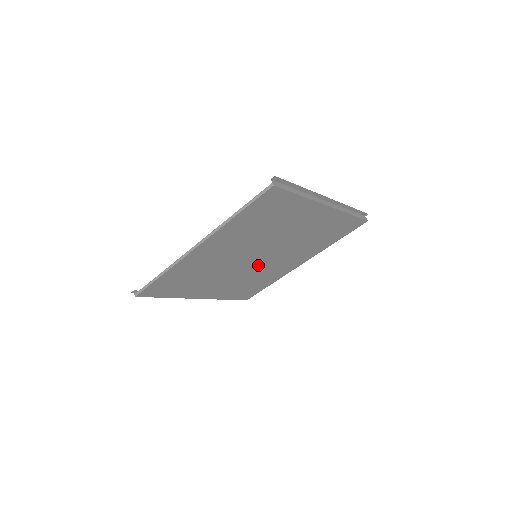
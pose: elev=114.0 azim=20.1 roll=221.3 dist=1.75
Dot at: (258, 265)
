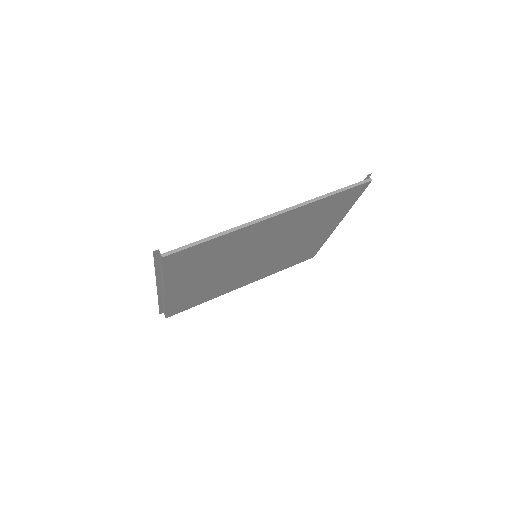
Dot at: (241, 269)
